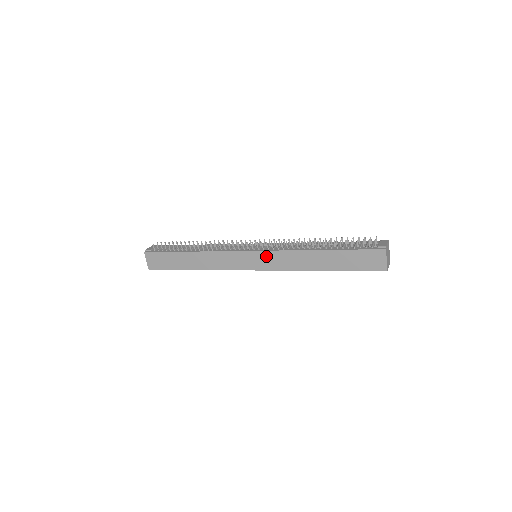
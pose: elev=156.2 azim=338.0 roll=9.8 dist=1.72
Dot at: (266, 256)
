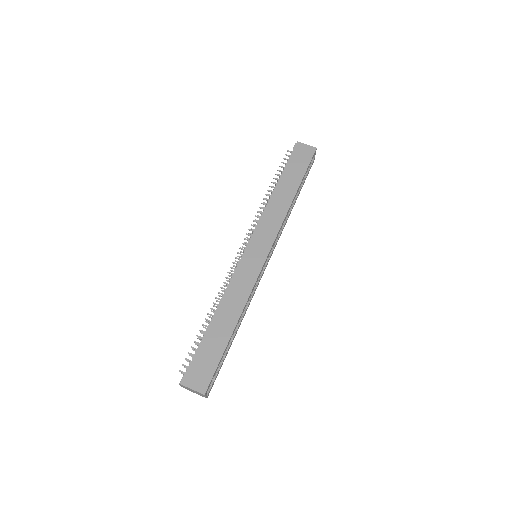
Dot at: (259, 235)
